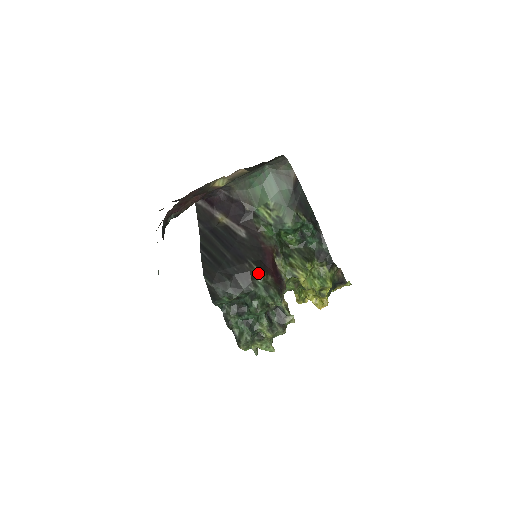
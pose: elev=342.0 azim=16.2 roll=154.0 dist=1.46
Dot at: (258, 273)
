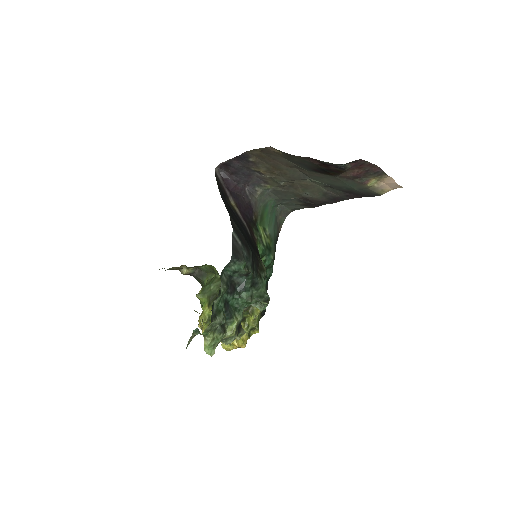
Dot at: (265, 269)
